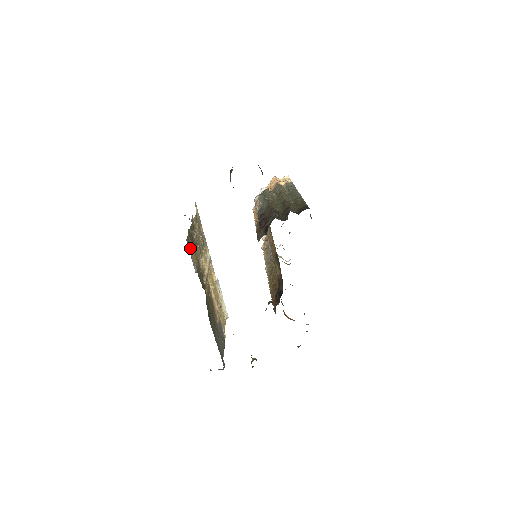
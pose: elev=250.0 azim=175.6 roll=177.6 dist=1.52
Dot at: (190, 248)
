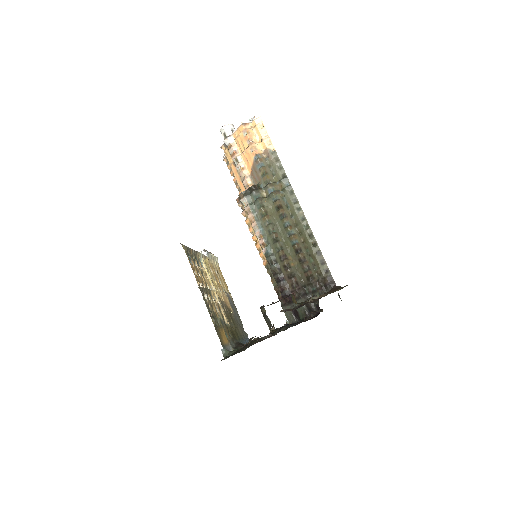
Dot at: (225, 347)
